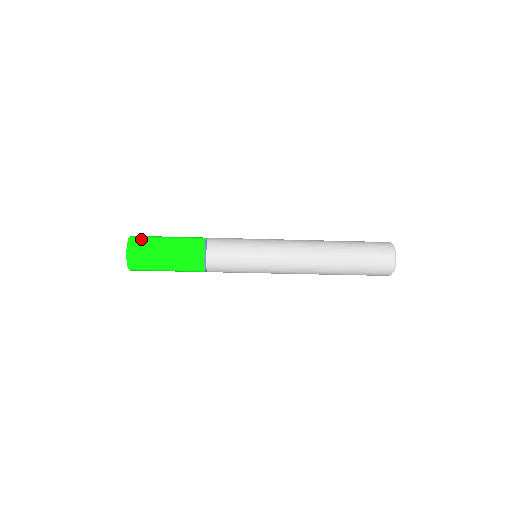
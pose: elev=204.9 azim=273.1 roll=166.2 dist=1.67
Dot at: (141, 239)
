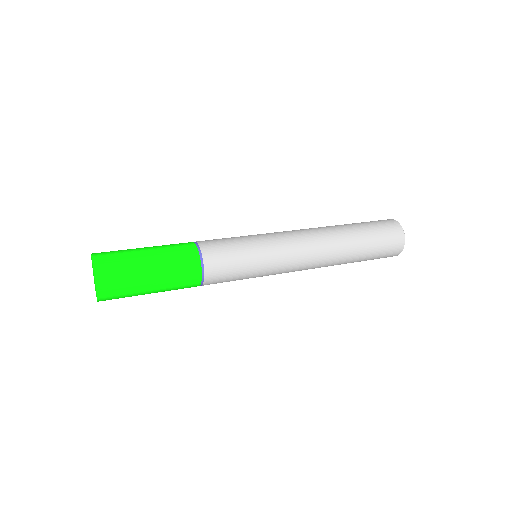
Dot at: (113, 272)
